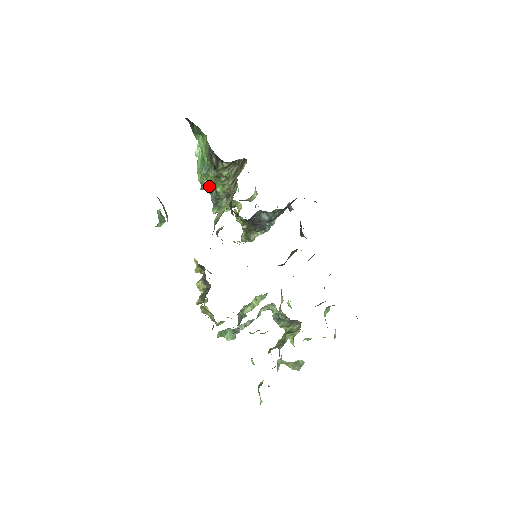
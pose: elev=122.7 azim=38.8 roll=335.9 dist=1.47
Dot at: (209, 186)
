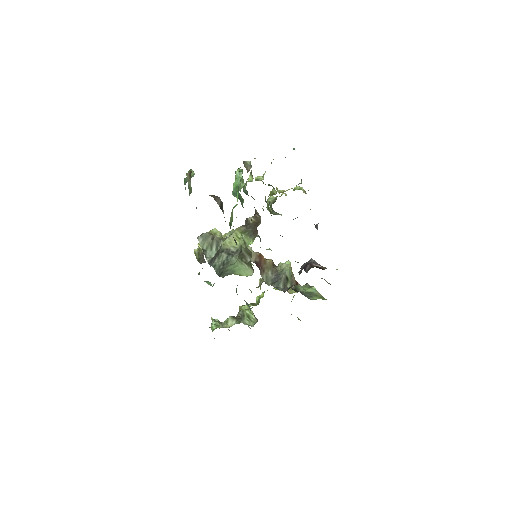
Dot at: occluded
